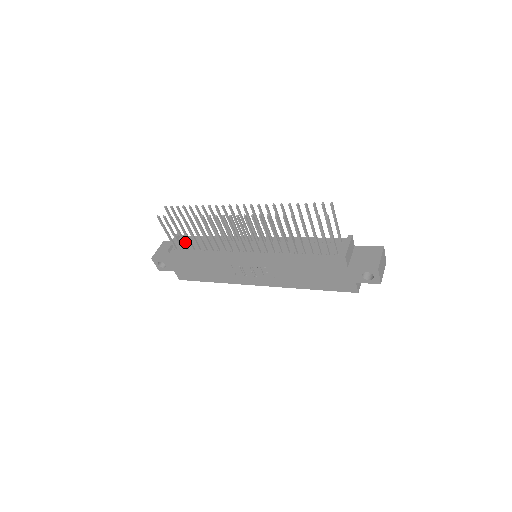
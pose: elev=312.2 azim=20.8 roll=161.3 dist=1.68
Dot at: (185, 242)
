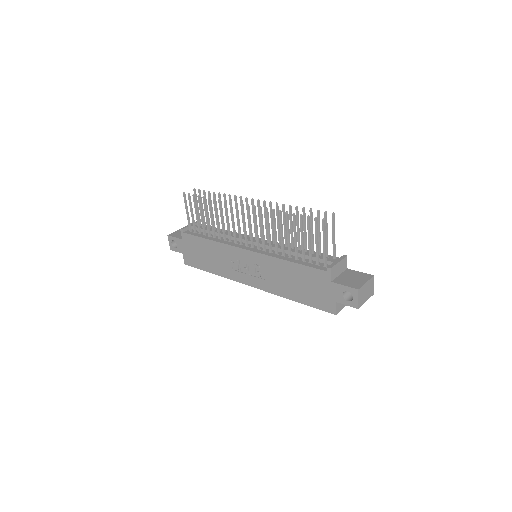
Dot at: (199, 225)
